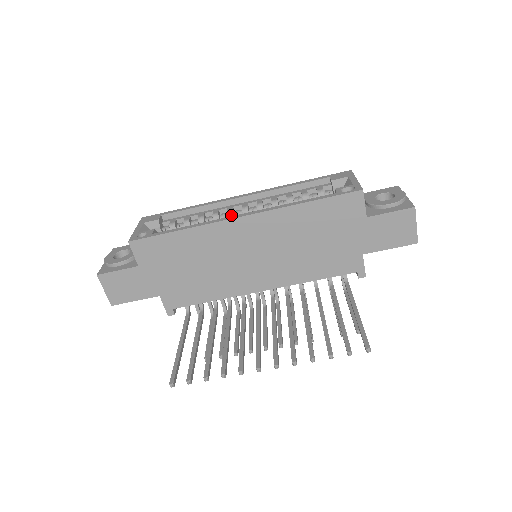
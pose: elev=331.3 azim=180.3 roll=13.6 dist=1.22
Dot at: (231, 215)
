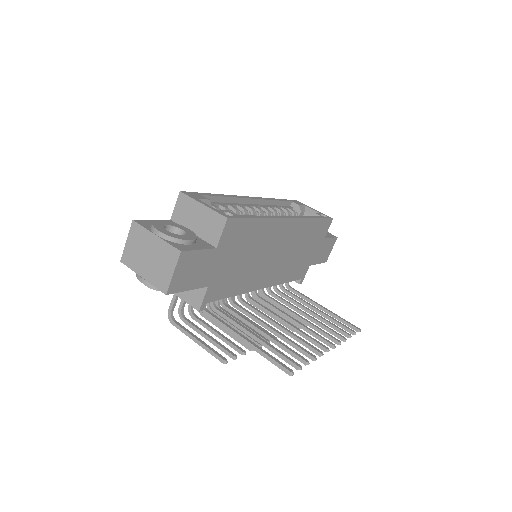
Dot at: (254, 213)
